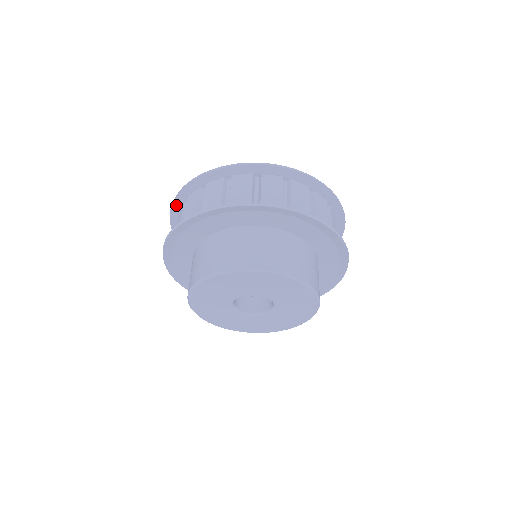
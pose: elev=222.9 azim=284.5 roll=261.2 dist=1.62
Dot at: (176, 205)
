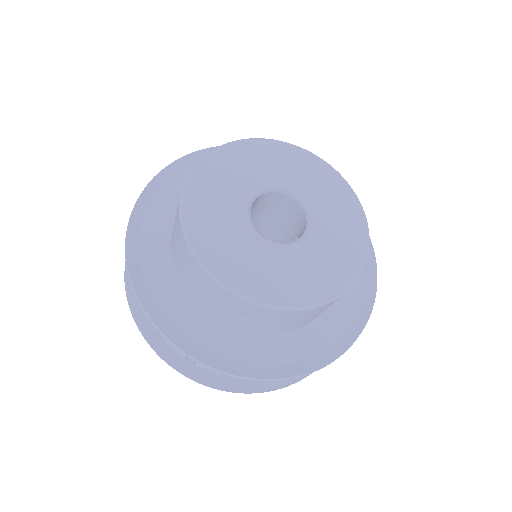
Dot at: occluded
